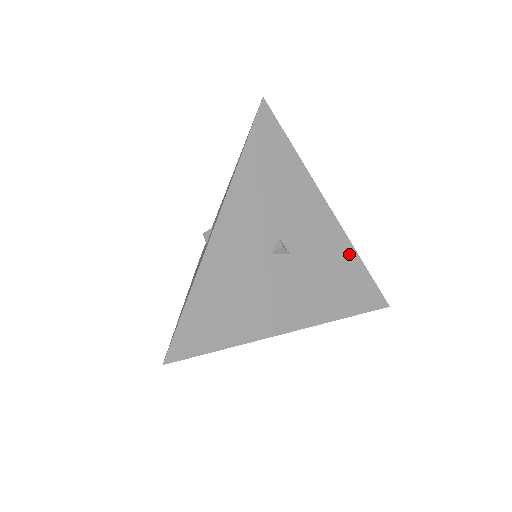
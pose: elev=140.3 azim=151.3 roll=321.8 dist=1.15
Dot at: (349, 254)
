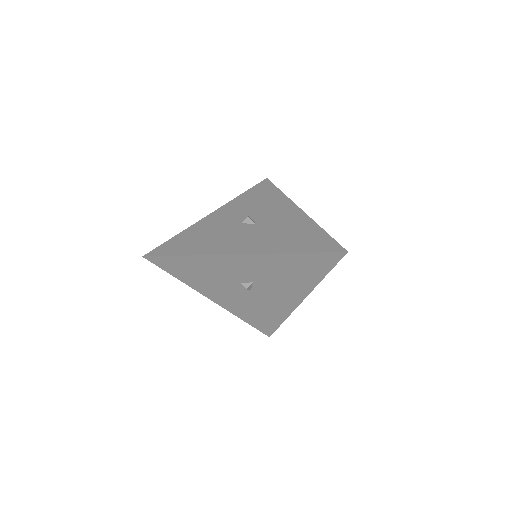
Dot at: (310, 225)
